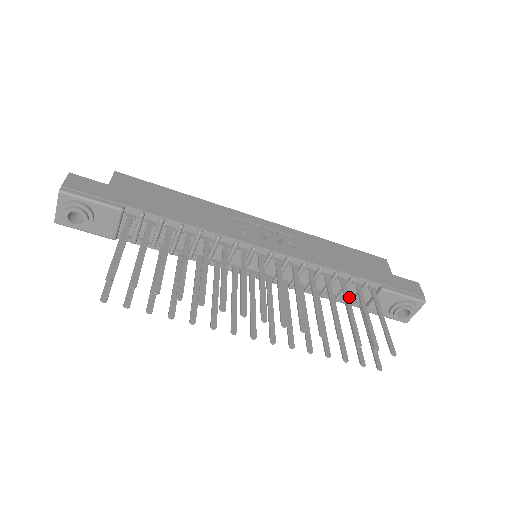
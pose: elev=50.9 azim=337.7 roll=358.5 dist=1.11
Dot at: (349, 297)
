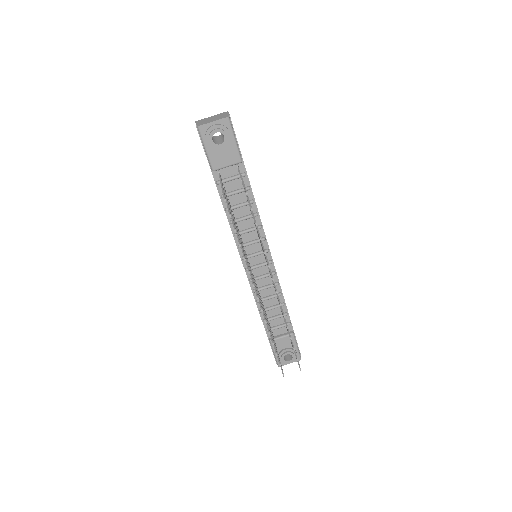
Dot at: (271, 325)
